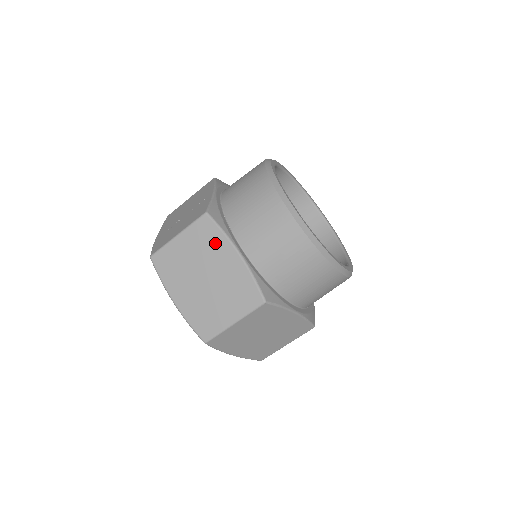
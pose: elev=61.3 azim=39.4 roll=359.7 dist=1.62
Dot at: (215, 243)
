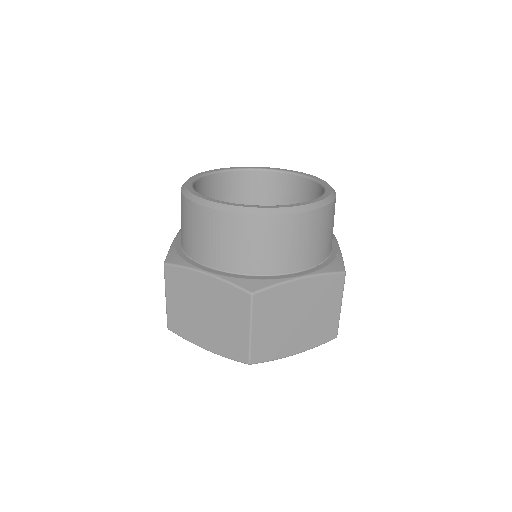
Dot at: (187, 281)
